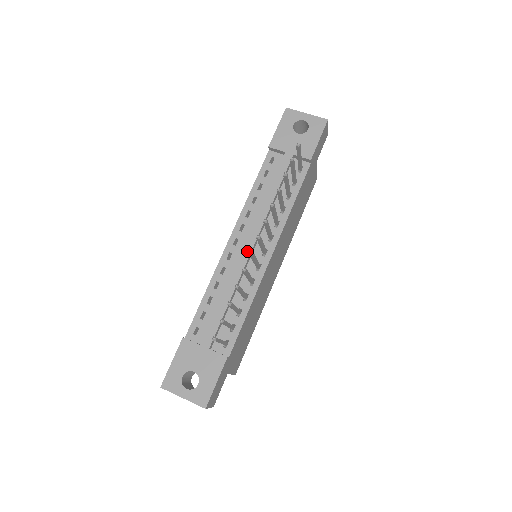
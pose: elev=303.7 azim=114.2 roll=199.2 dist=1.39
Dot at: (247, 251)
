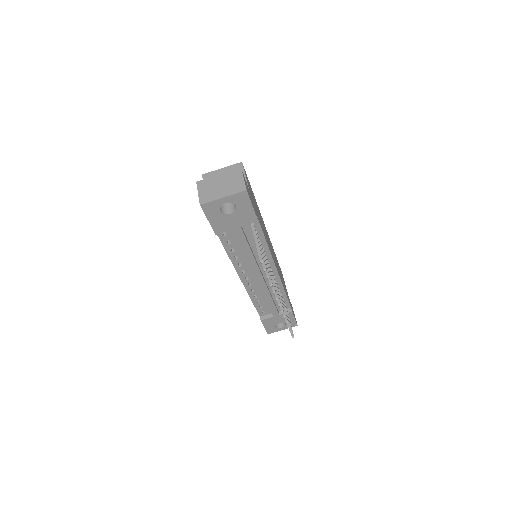
Dot at: (261, 281)
